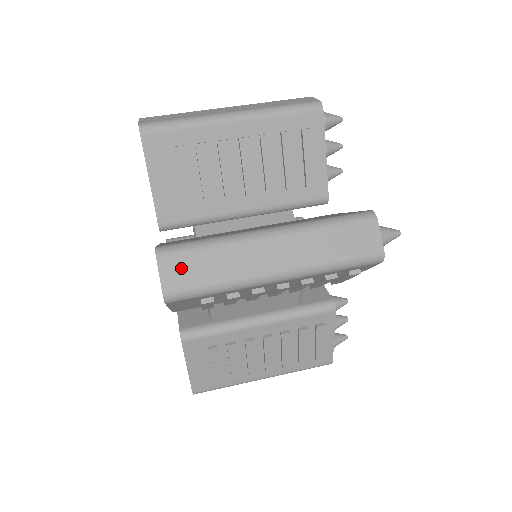
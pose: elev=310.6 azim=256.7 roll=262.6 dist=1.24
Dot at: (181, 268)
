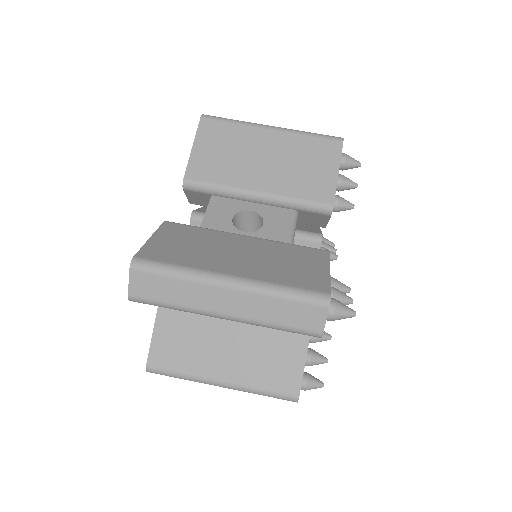
Dot at: occluded
